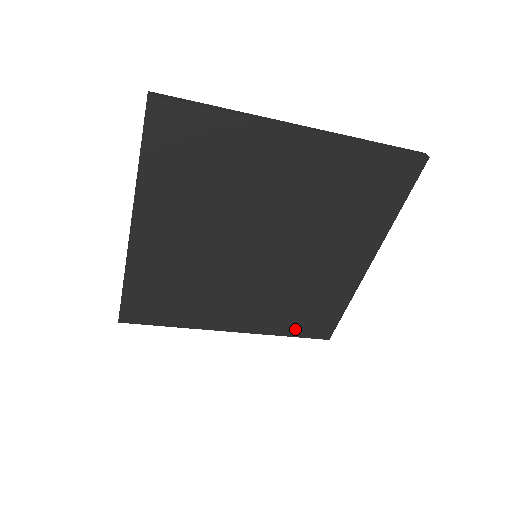
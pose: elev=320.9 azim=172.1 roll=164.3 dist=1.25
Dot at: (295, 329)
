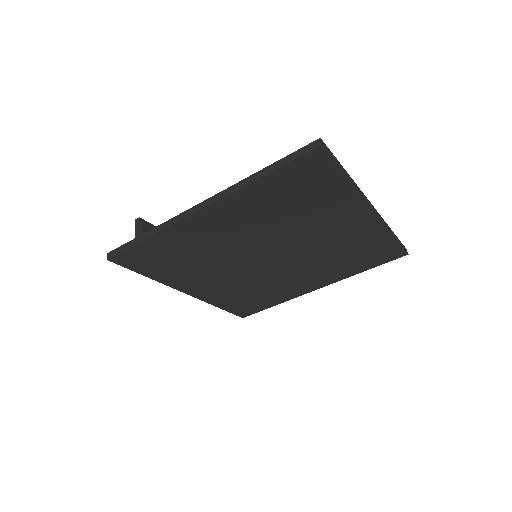
Dot at: (230, 306)
